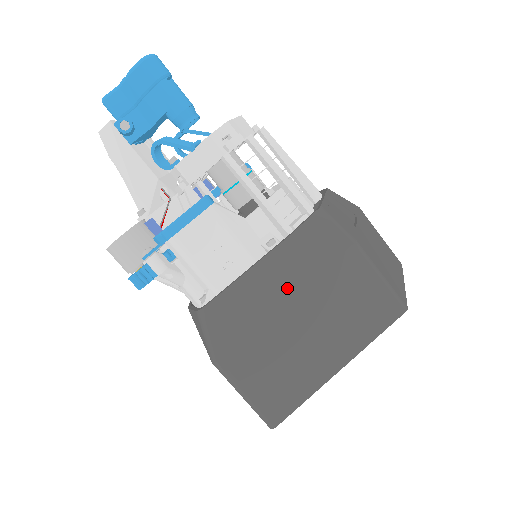
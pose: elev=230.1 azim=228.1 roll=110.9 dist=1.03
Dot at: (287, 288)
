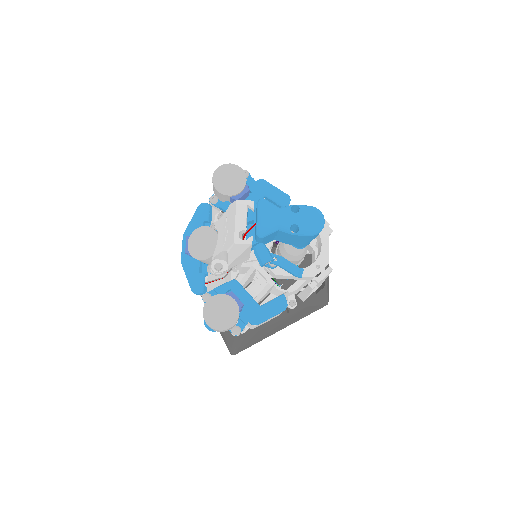
Dot at: (286, 325)
